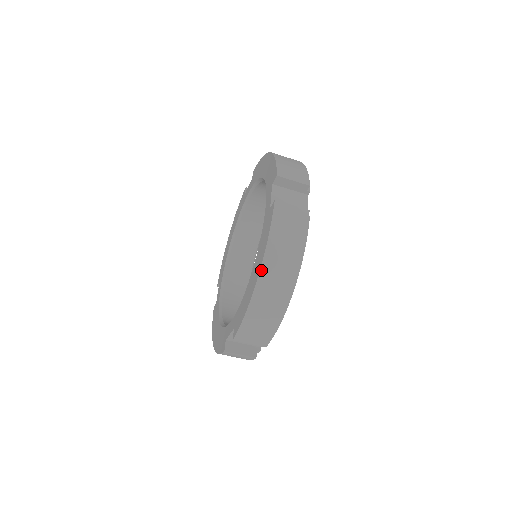
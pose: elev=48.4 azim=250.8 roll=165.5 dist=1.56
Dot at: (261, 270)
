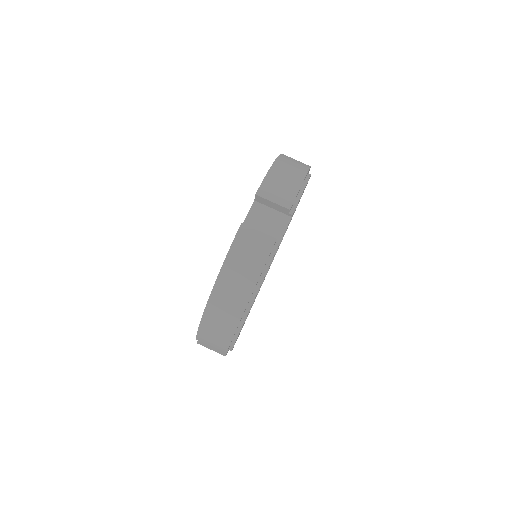
Dot at: (281, 155)
